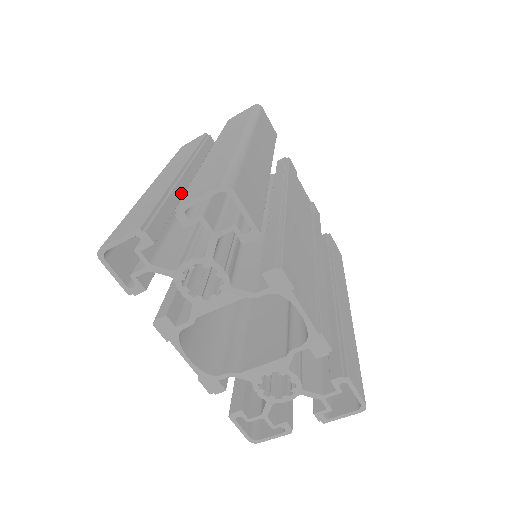
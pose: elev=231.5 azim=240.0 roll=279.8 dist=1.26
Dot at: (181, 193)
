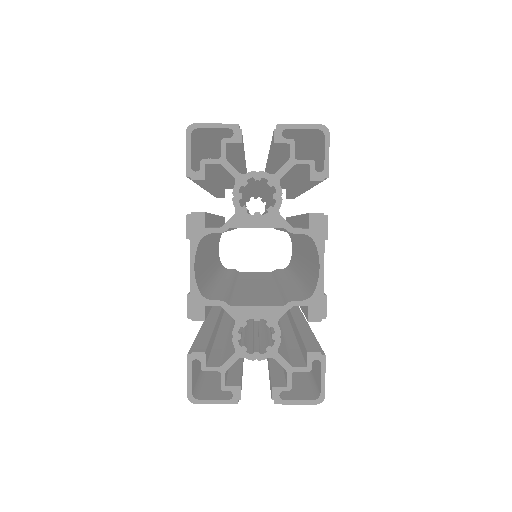
Dot at: occluded
